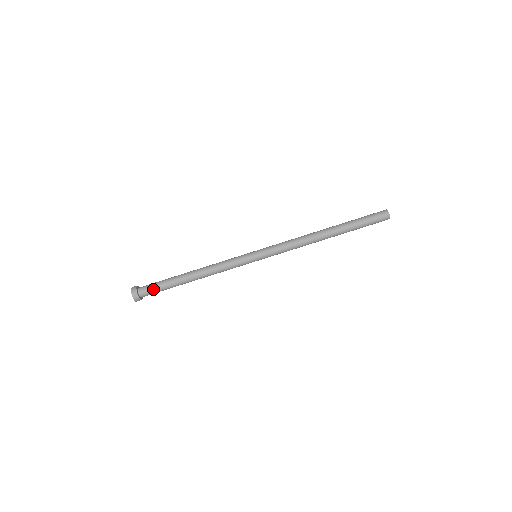
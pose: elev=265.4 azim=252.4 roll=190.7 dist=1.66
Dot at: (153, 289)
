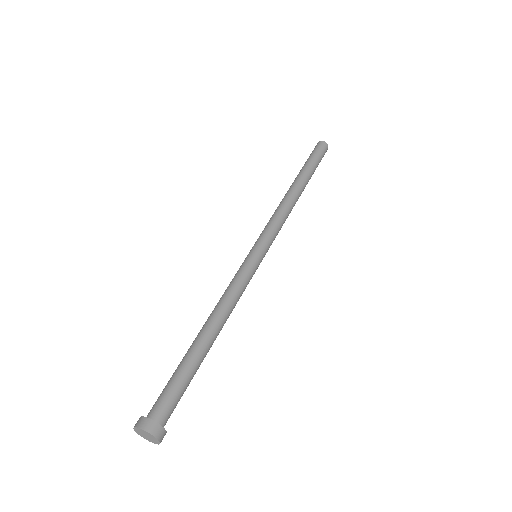
Dot at: (163, 392)
